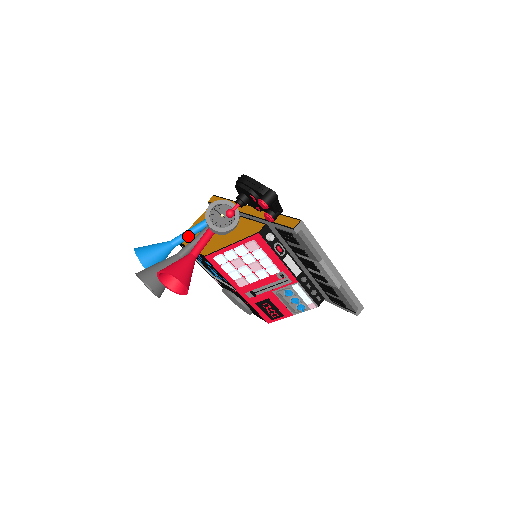
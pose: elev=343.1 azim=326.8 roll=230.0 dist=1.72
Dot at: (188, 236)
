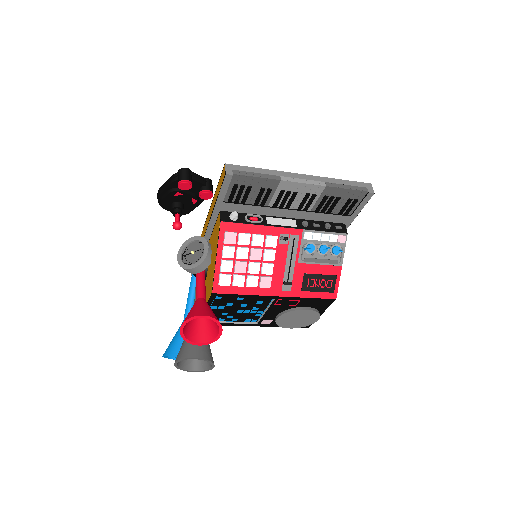
Dot at: (192, 301)
